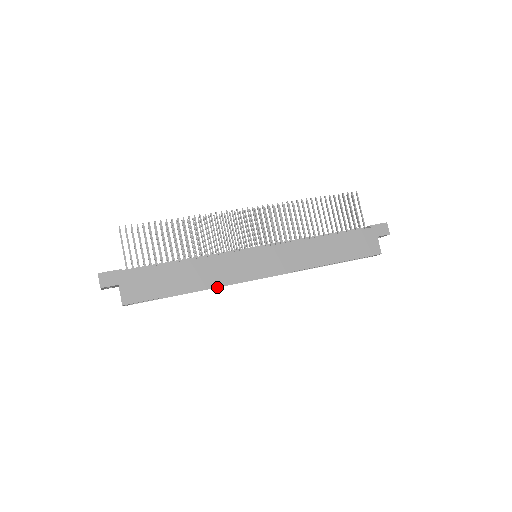
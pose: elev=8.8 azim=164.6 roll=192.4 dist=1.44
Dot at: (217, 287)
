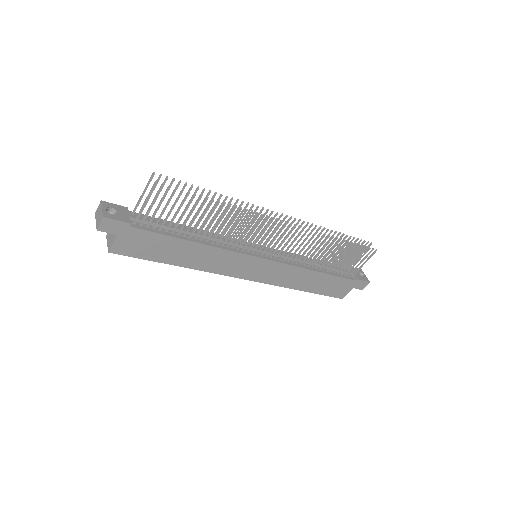
Dot at: occluded
